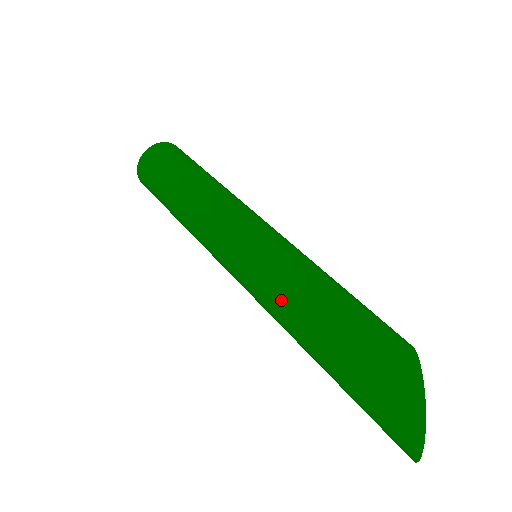
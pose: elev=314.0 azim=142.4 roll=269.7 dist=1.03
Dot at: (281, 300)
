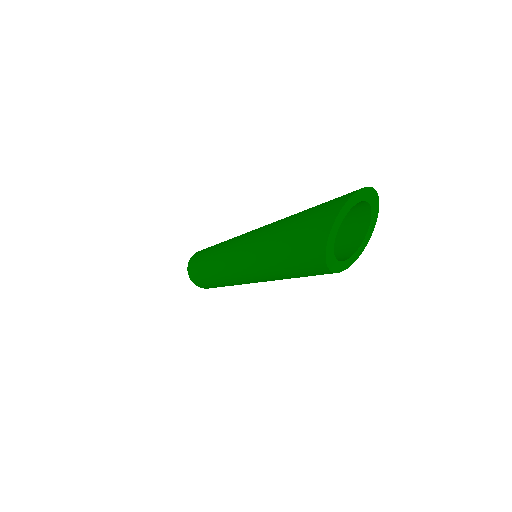
Dot at: occluded
